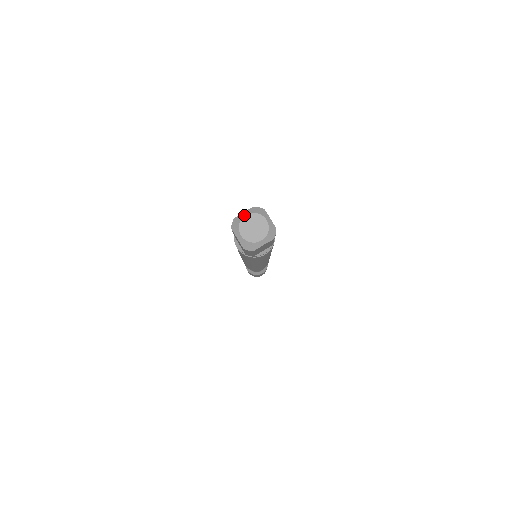
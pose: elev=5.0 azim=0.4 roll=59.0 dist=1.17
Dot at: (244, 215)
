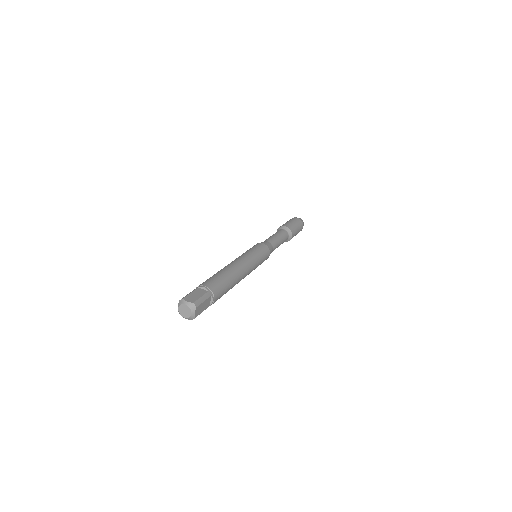
Dot at: (178, 309)
